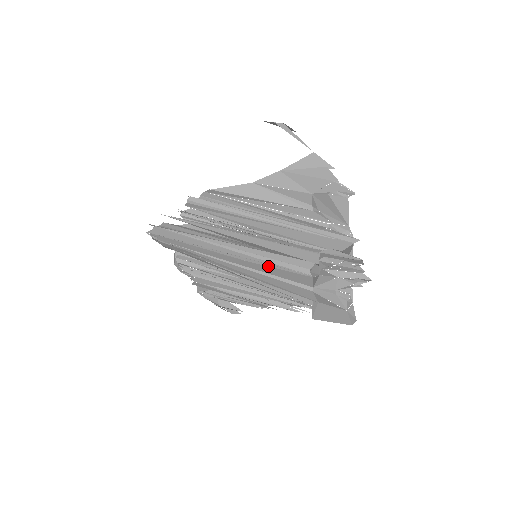
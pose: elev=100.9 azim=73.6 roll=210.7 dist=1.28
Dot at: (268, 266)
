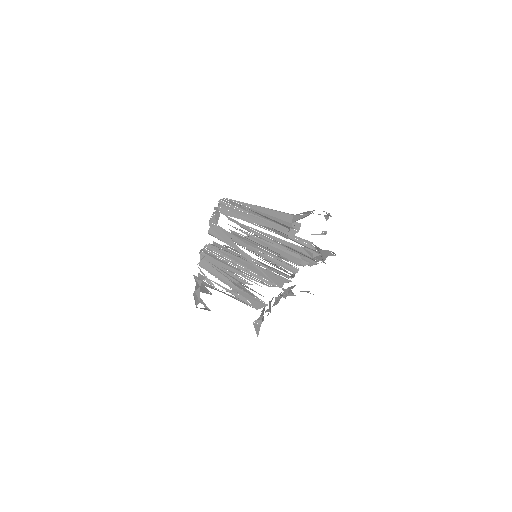
Dot at: occluded
